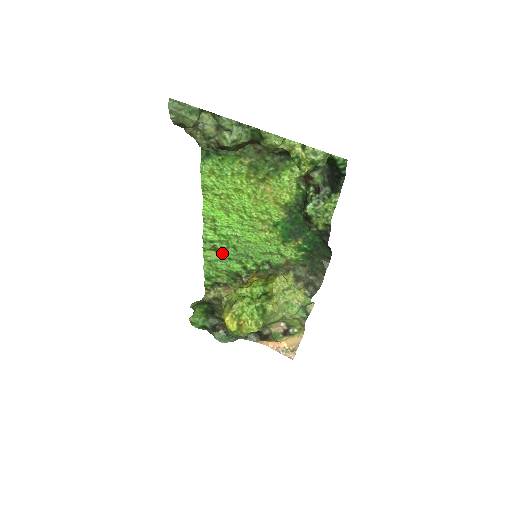
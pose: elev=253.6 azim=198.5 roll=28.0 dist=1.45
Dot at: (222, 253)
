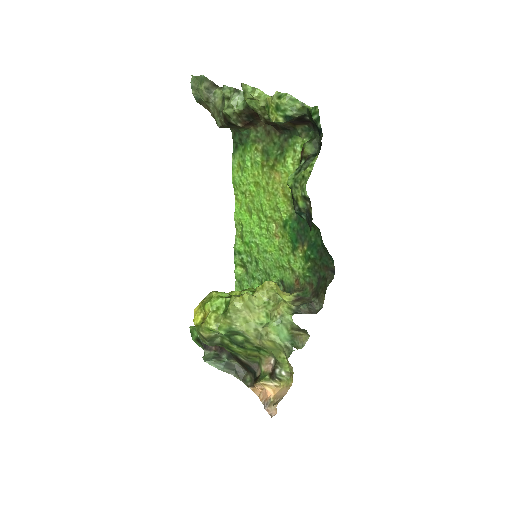
Dot at: (248, 270)
